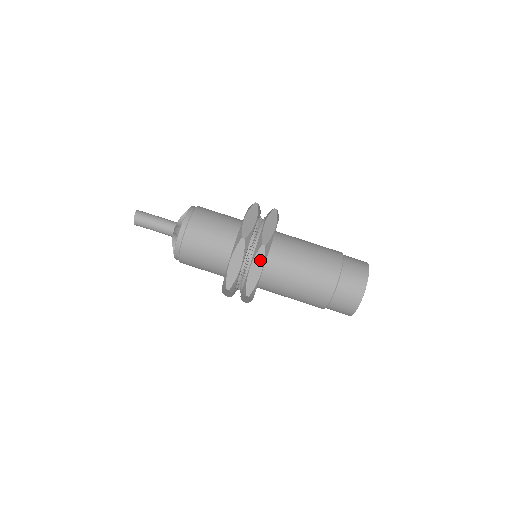
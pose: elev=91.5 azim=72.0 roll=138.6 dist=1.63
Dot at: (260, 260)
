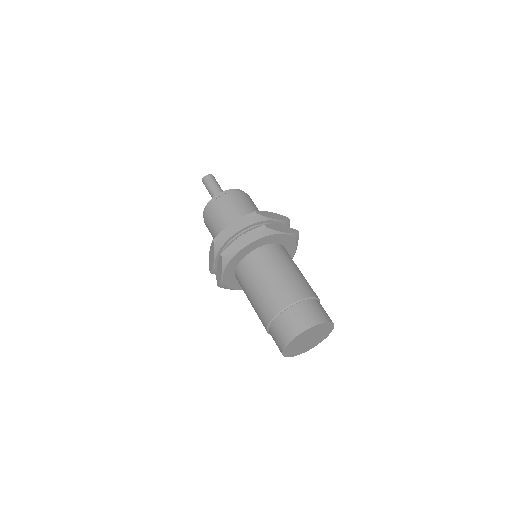
Dot at: (290, 231)
